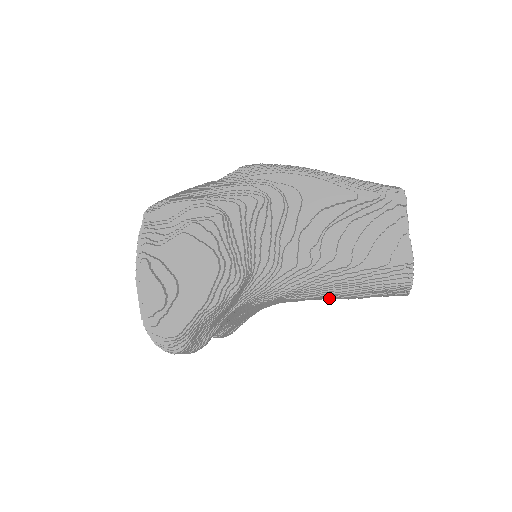
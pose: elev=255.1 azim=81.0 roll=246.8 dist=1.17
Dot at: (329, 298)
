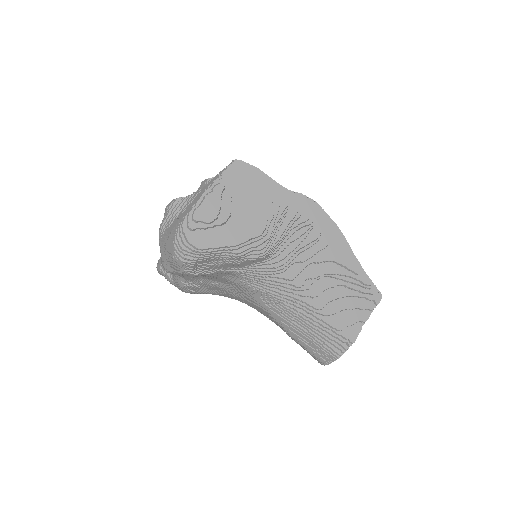
Dot at: (282, 323)
